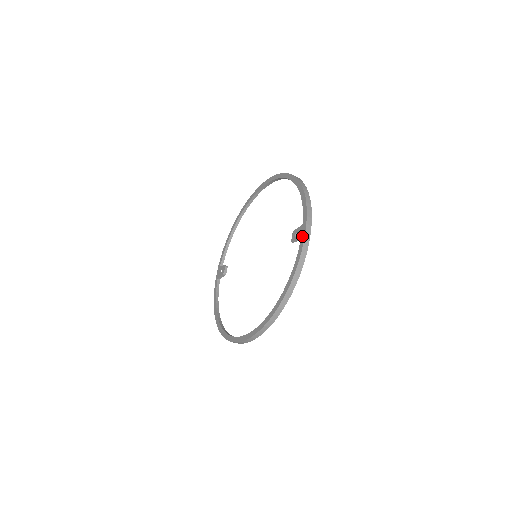
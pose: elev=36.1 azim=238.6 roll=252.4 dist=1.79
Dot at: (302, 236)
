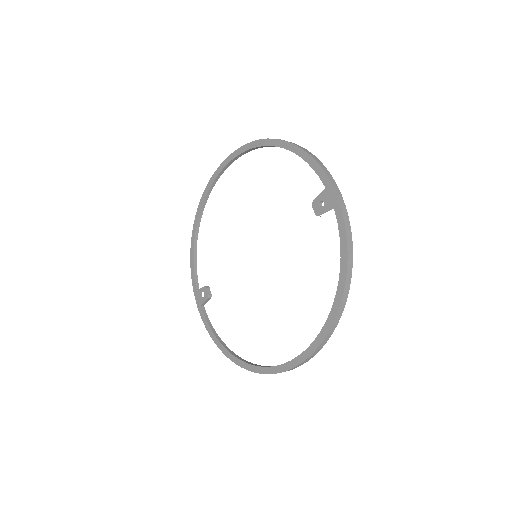
Dot at: (334, 202)
